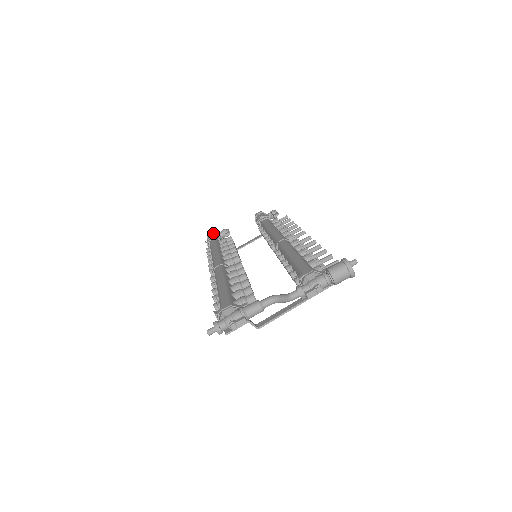
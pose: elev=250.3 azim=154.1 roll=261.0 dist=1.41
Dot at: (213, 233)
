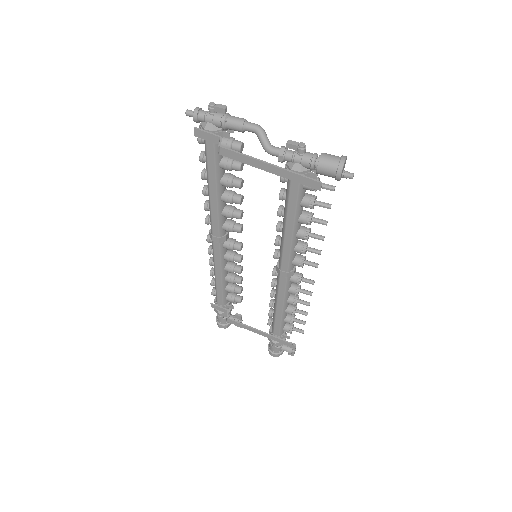
Dot at: occluded
